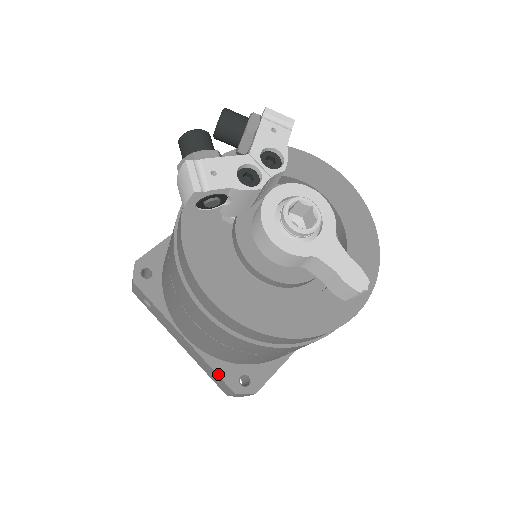
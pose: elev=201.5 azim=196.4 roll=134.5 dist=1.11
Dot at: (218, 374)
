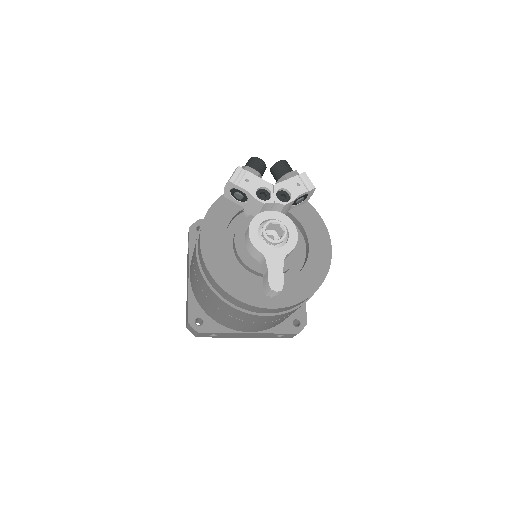
Dot at: (189, 305)
